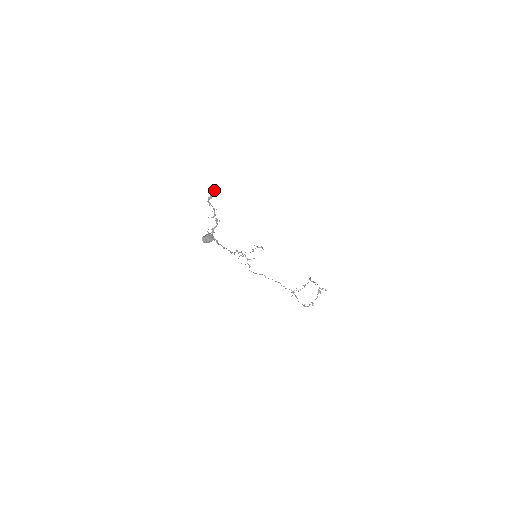
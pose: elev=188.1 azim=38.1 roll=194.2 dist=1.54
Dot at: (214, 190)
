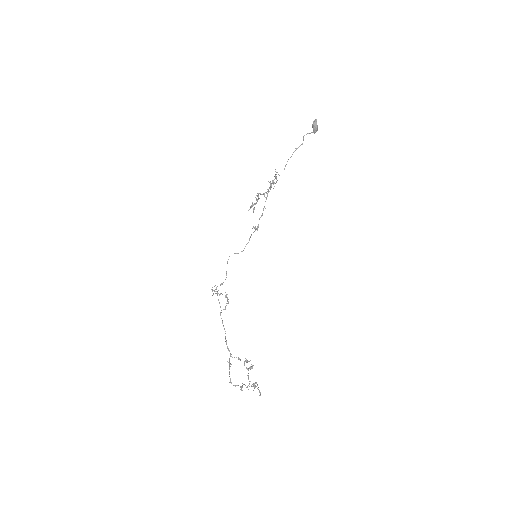
Dot at: (254, 209)
